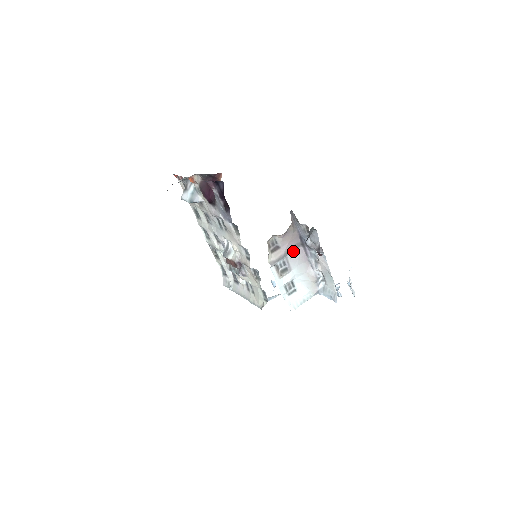
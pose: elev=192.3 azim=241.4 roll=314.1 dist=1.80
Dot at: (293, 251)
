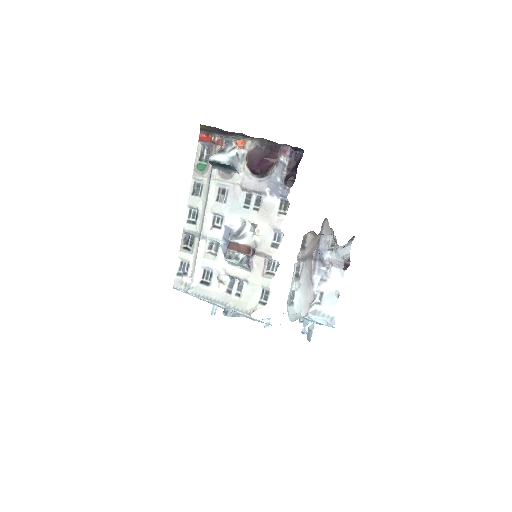
Dot at: (308, 260)
